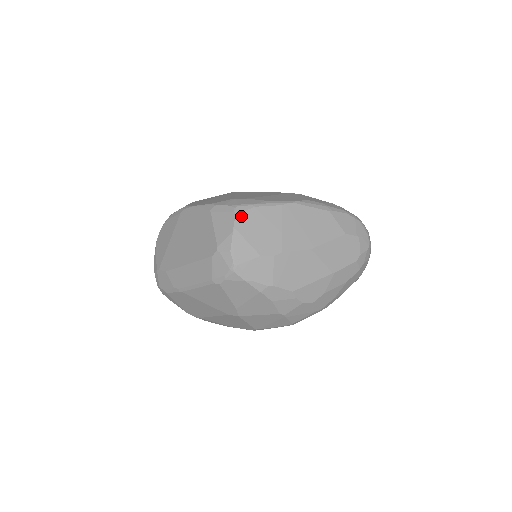
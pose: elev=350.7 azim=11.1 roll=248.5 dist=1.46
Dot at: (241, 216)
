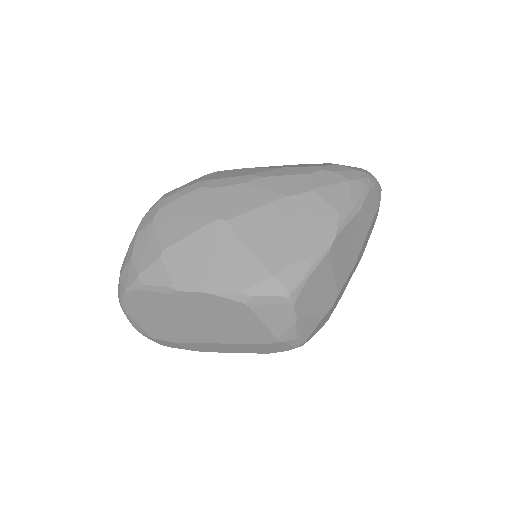
Dot at: (298, 302)
